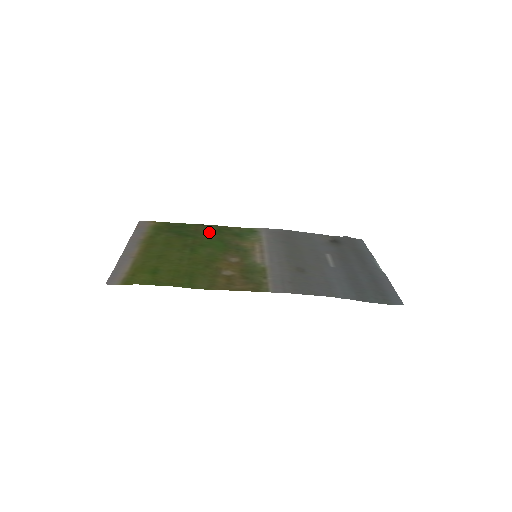
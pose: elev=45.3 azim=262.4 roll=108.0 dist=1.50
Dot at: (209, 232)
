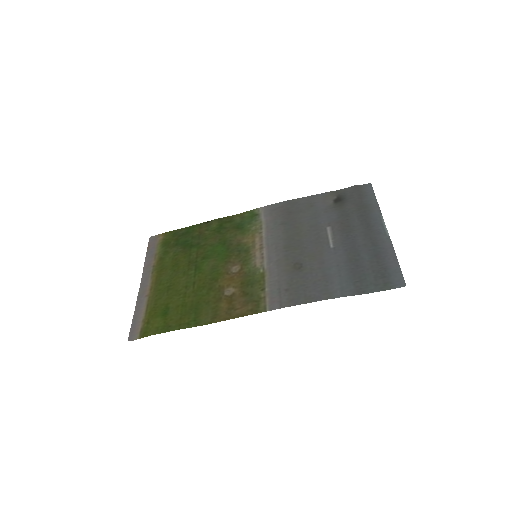
Dot at: (212, 233)
